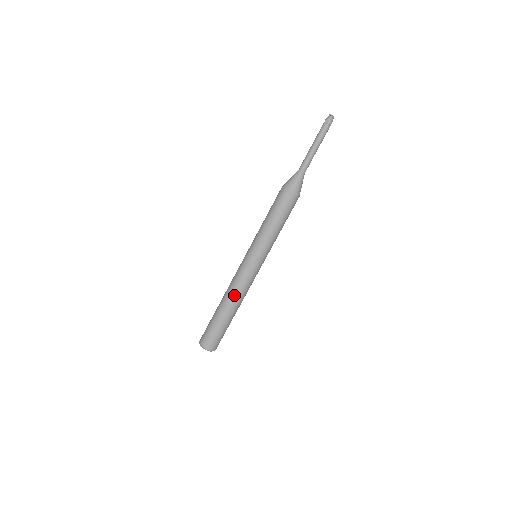
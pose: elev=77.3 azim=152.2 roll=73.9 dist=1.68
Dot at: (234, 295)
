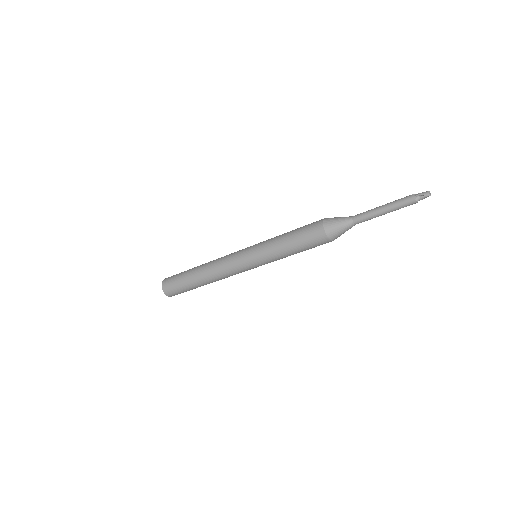
Dot at: (217, 278)
